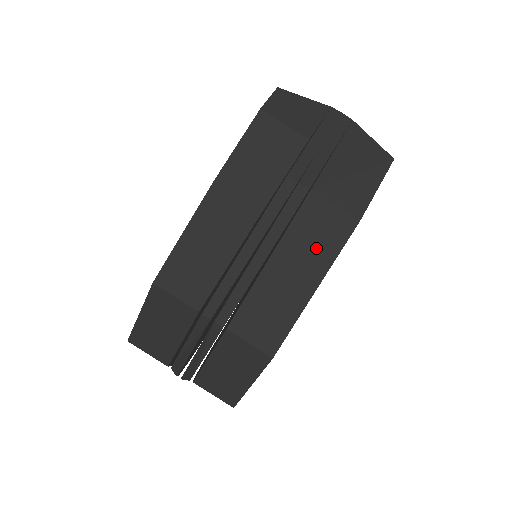
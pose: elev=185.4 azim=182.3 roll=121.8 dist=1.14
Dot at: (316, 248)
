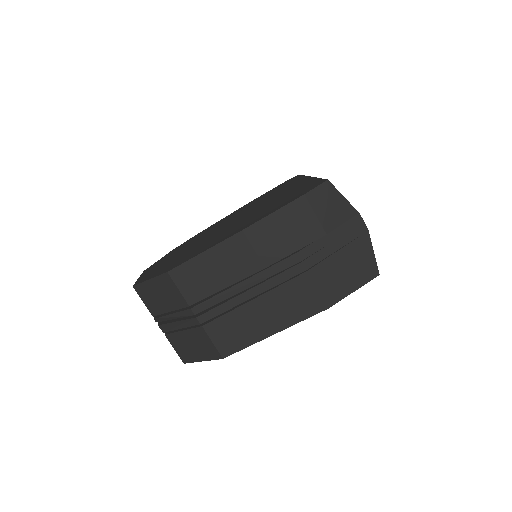
Dot at: (289, 309)
